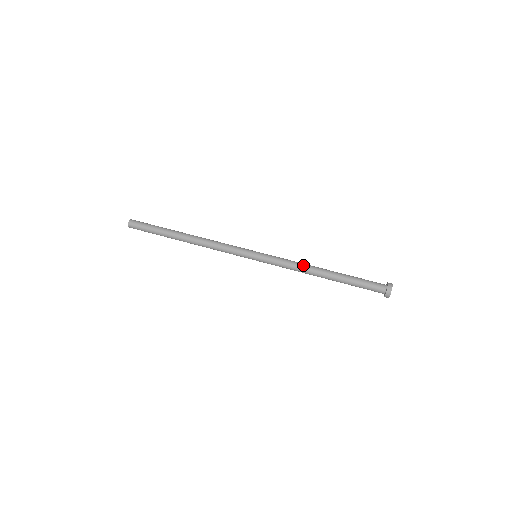
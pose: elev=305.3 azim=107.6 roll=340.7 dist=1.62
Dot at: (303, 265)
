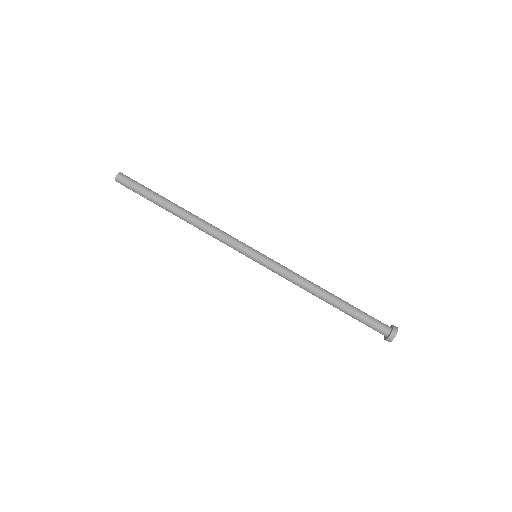
Dot at: (307, 280)
